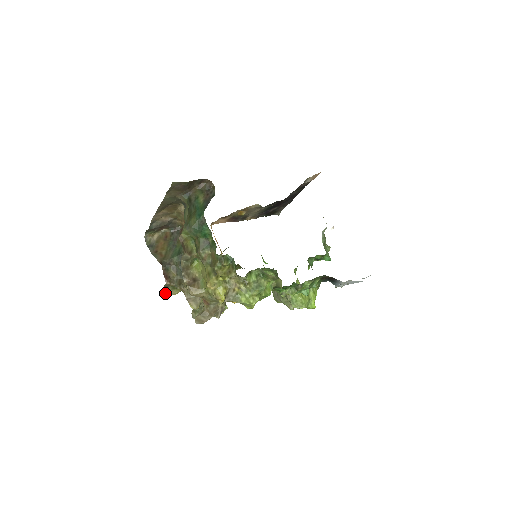
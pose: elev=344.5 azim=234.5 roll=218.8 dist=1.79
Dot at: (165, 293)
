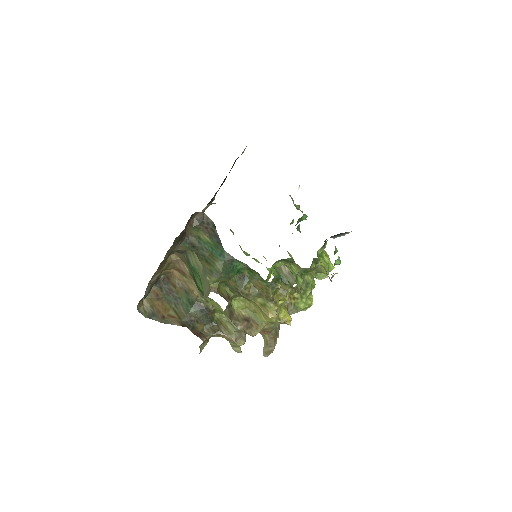
Dot at: (201, 350)
